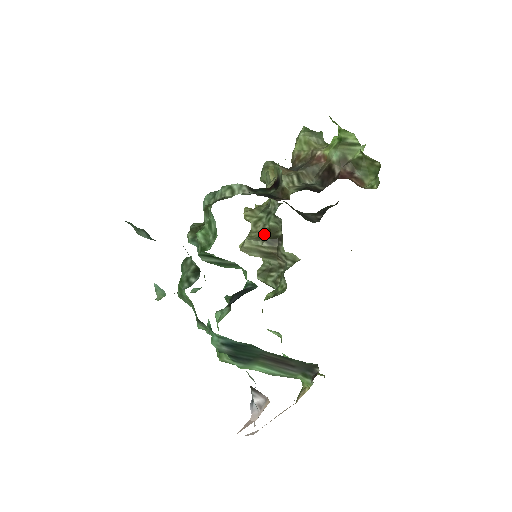
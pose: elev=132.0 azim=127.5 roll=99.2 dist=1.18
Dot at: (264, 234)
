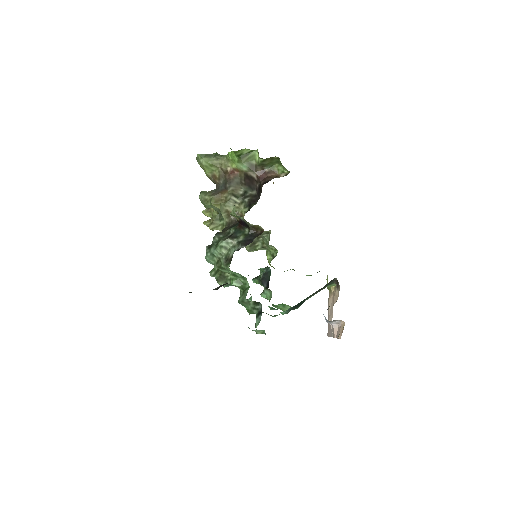
Dot at: occluded
